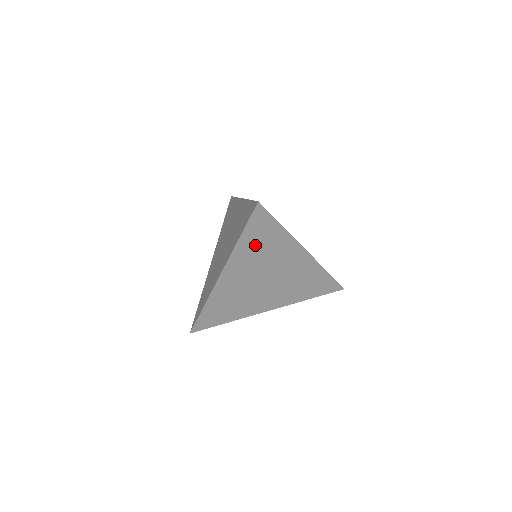
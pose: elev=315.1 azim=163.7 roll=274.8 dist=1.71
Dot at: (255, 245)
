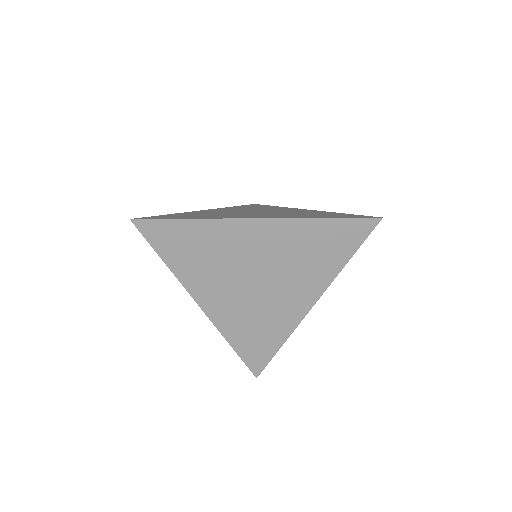
Dot at: (190, 257)
